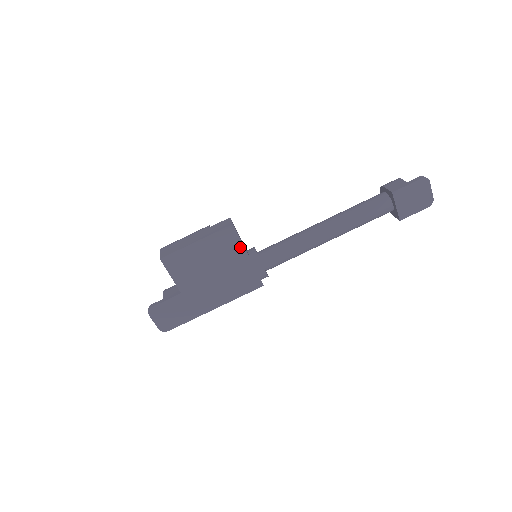
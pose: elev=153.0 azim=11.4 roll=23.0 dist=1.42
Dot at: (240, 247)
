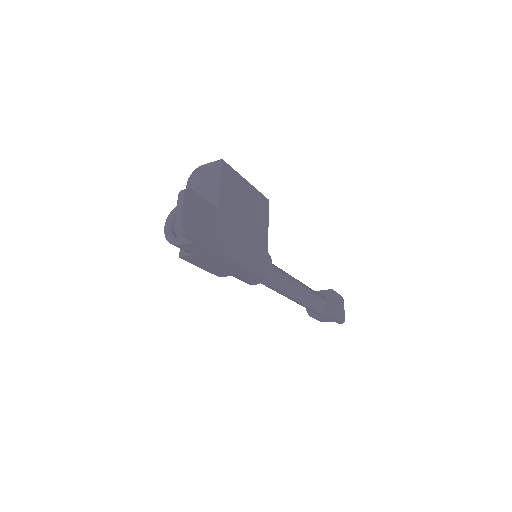
Dot at: (266, 224)
